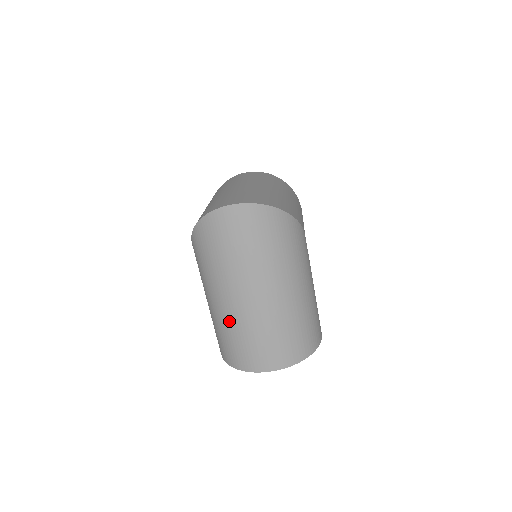
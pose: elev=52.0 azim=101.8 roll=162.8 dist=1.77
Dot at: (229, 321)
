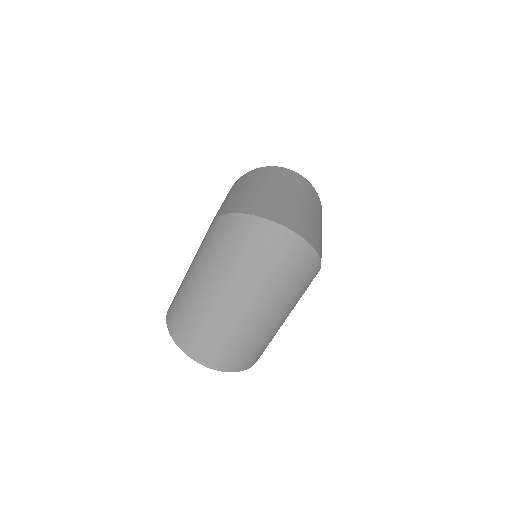
Dot at: (201, 306)
